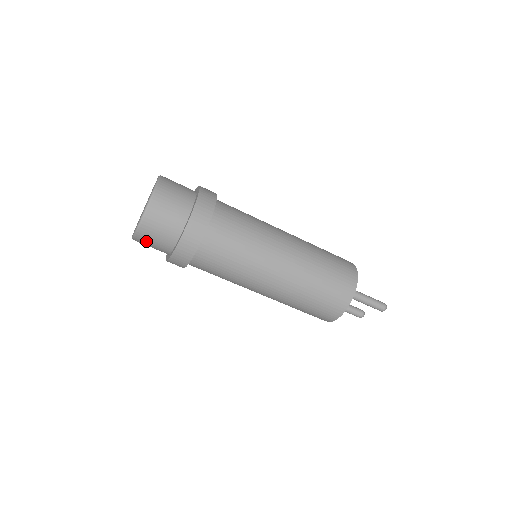
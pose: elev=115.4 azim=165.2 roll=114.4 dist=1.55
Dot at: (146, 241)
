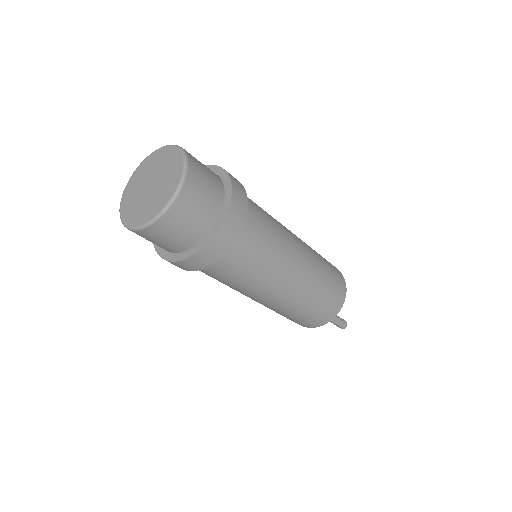
Dot at: occluded
